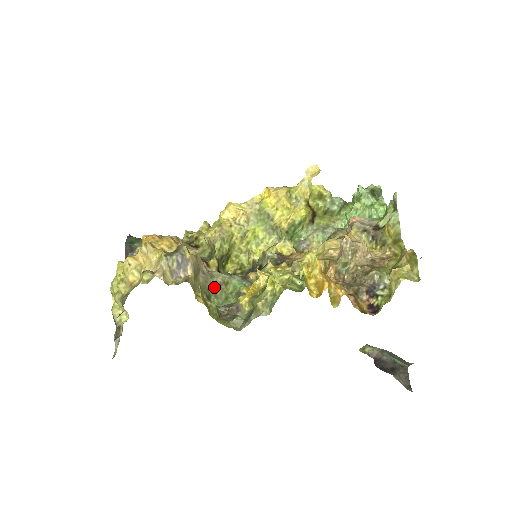
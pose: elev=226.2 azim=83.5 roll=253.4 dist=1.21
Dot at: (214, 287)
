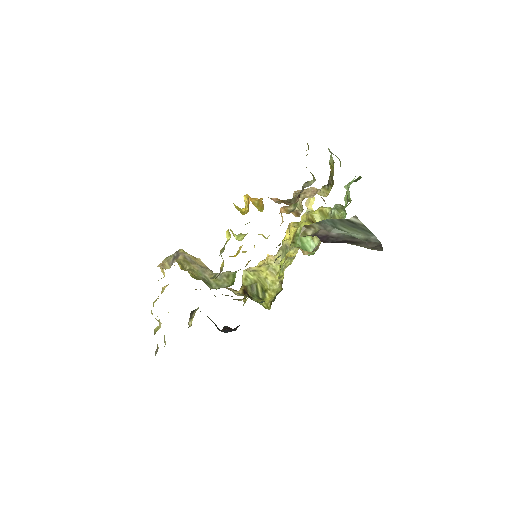
Dot at: (214, 278)
